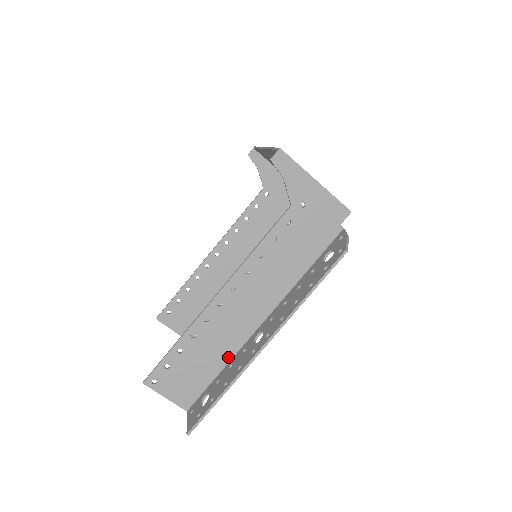
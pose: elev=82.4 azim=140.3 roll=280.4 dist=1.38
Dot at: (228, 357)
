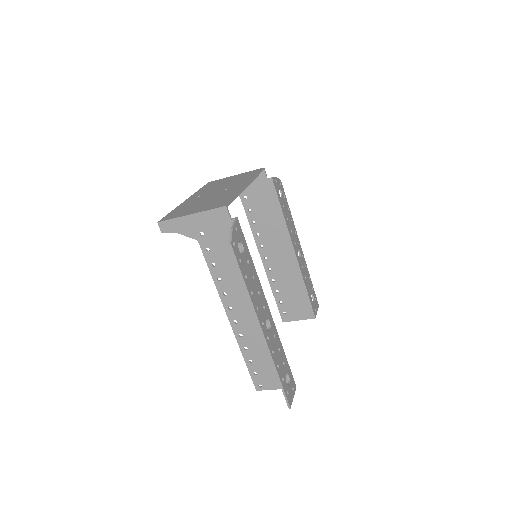
Dot at: occluded
